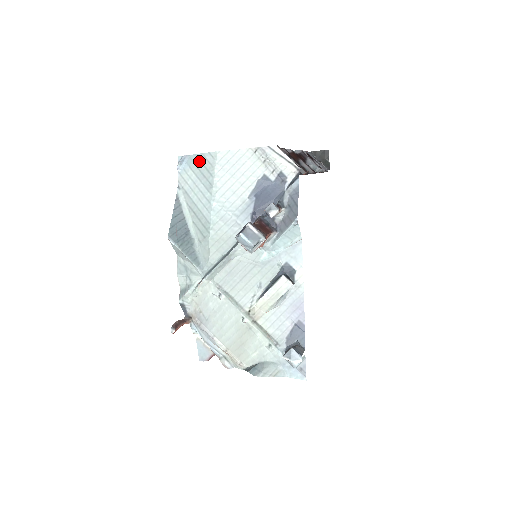
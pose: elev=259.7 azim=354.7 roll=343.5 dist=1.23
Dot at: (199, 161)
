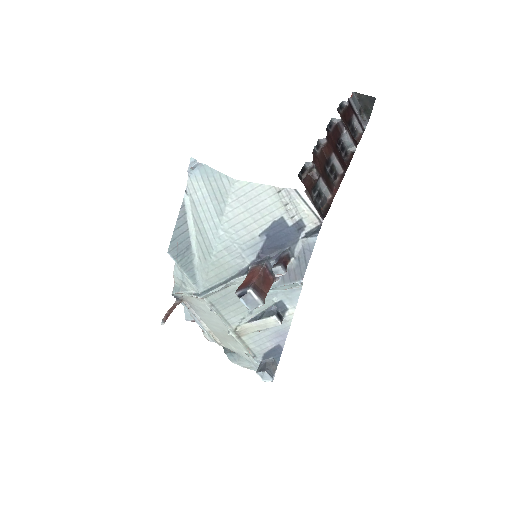
Dot at: (213, 178)
